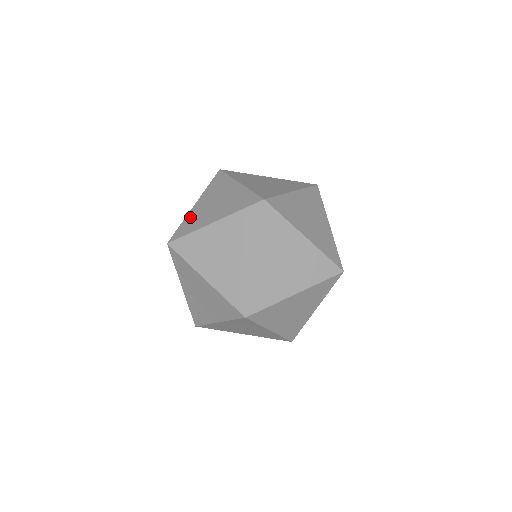
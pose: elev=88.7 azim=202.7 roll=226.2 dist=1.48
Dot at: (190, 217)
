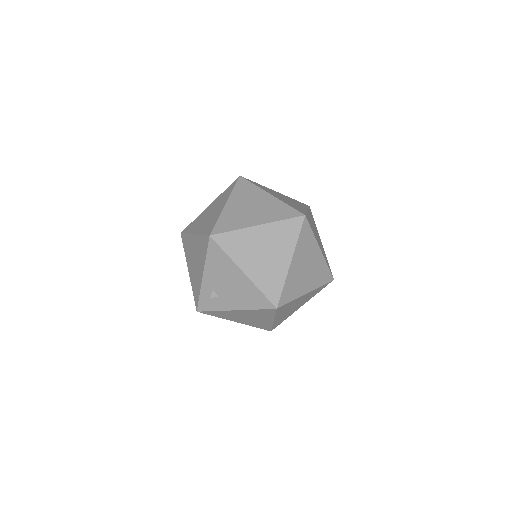
Dot at: (203, 229)
